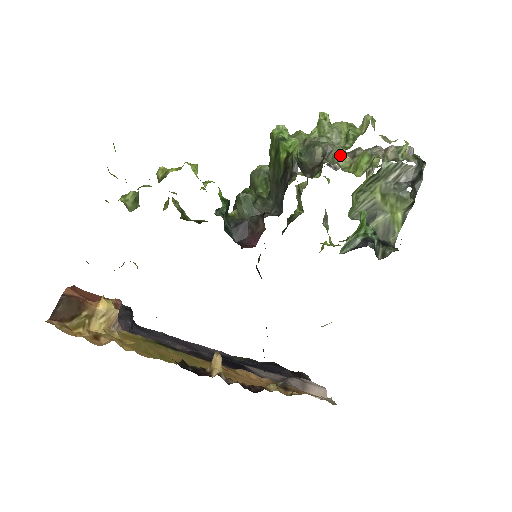
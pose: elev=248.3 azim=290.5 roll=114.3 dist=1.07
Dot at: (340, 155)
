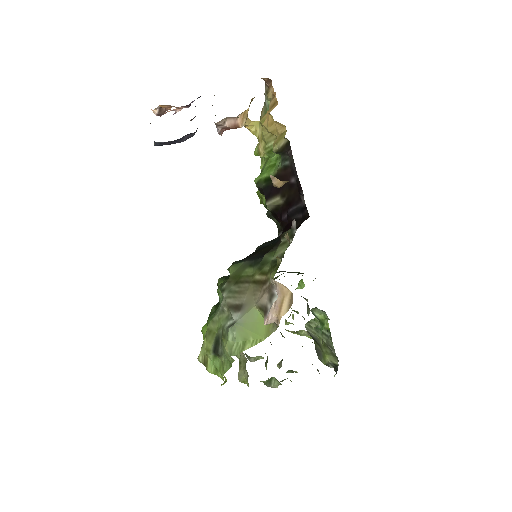
Dot at: occluded
